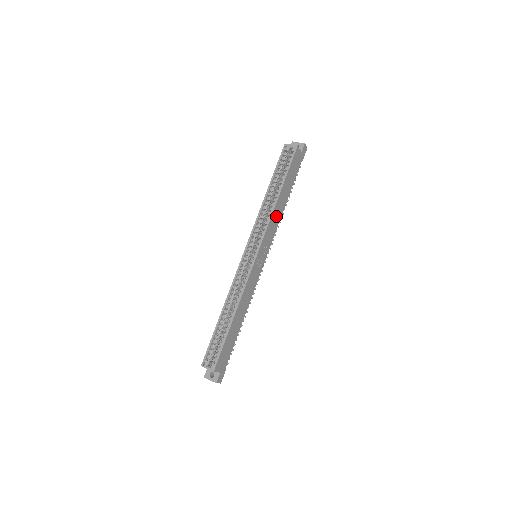
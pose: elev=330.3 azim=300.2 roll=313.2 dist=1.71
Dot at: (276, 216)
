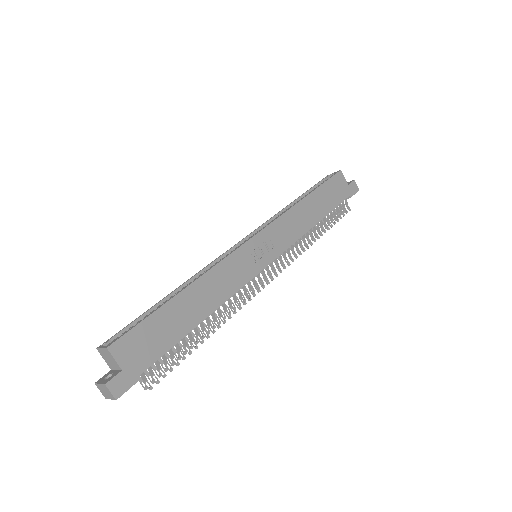
Dot at: (297, 221)
